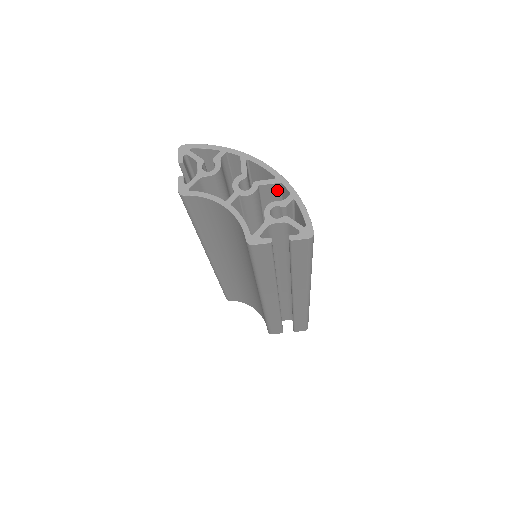
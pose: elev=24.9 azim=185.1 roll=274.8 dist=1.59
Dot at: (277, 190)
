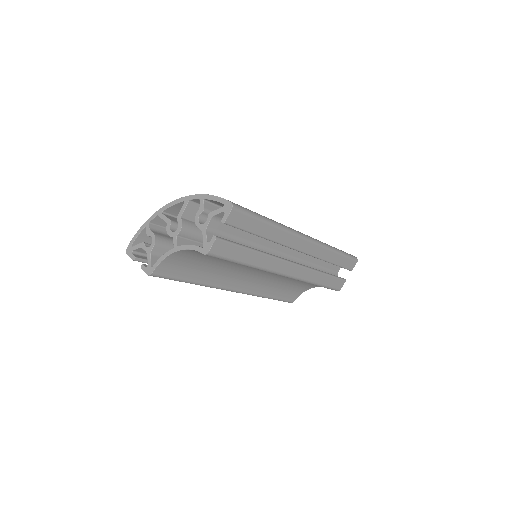
Dot at: (195, 206)
